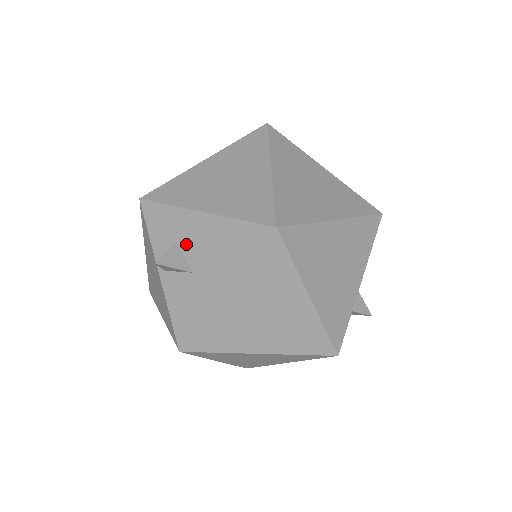
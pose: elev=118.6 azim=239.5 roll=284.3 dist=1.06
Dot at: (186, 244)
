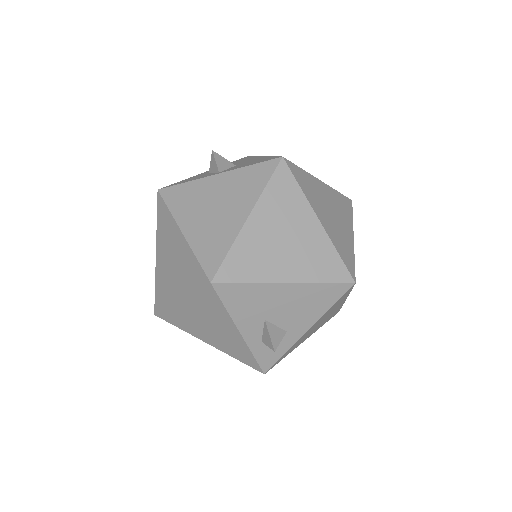
Dot at: occluded
